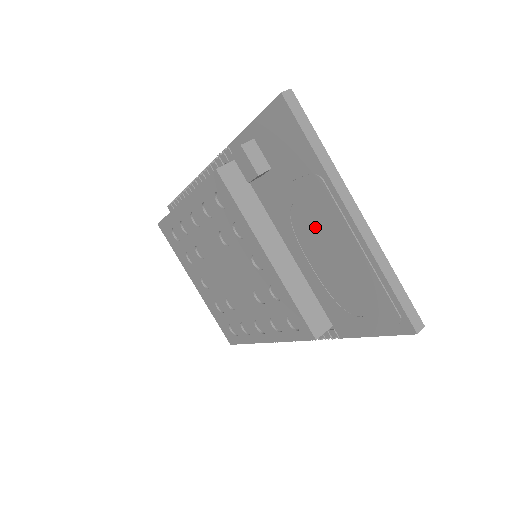
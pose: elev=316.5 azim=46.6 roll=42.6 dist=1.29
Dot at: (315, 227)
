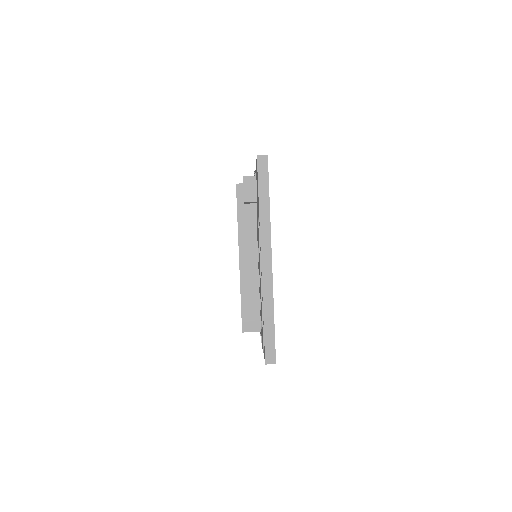
Dot at: occluded
